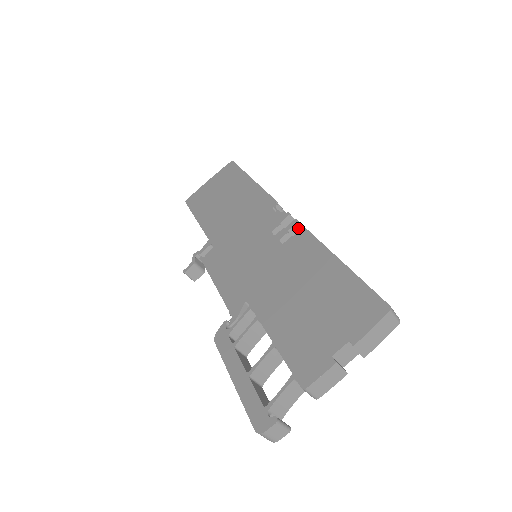
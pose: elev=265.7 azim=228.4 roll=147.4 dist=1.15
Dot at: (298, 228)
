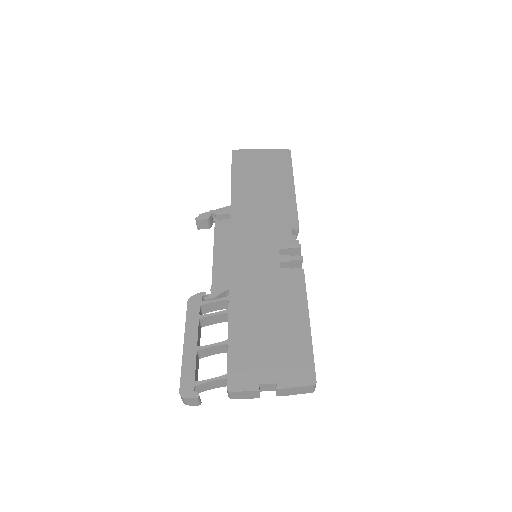
Dot at: (299, 263)
